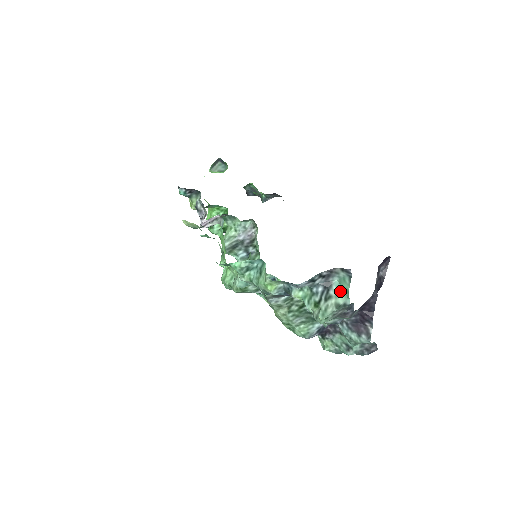
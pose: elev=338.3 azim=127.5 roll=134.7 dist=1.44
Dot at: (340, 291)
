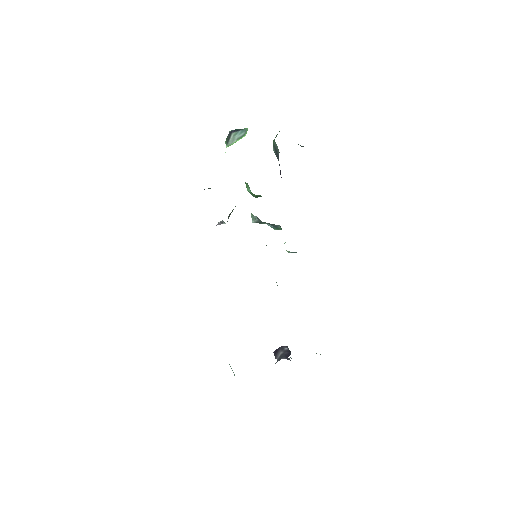
Dot at: (232, 370)
